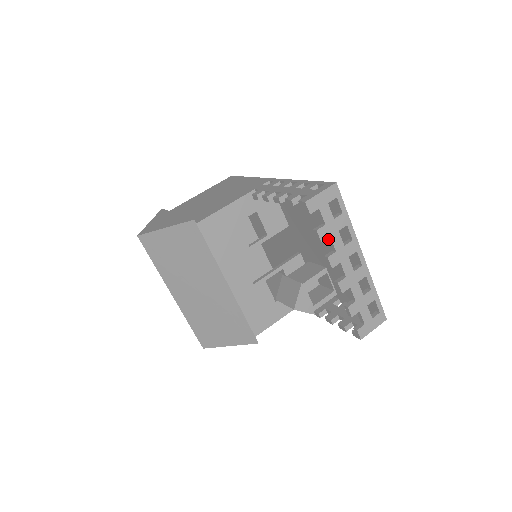
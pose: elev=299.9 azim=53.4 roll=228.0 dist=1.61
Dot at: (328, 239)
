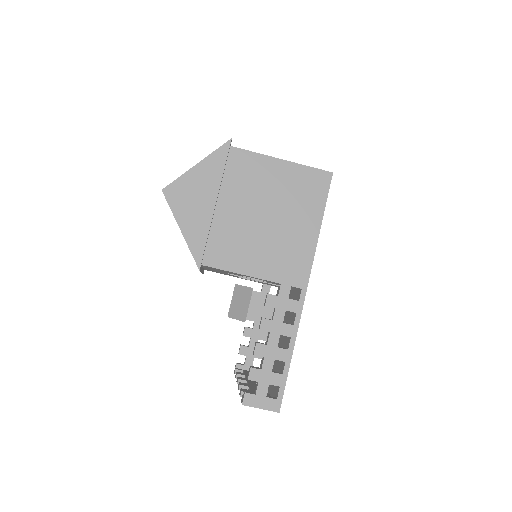
Dot at: (250, 390)
